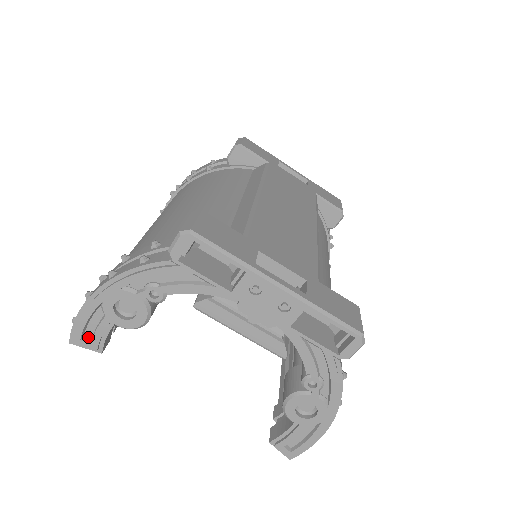
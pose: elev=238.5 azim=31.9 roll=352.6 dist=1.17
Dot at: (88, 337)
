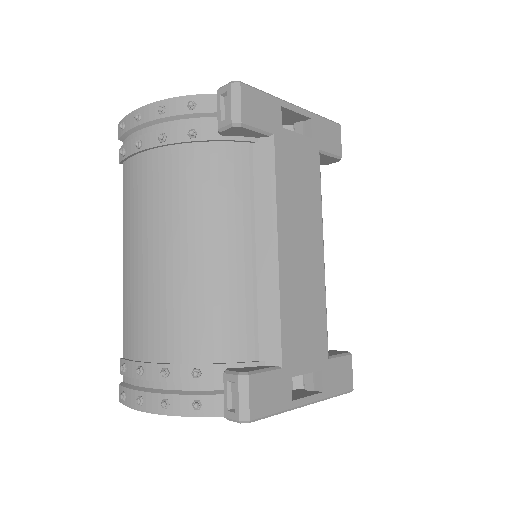
Dot at: occluded
